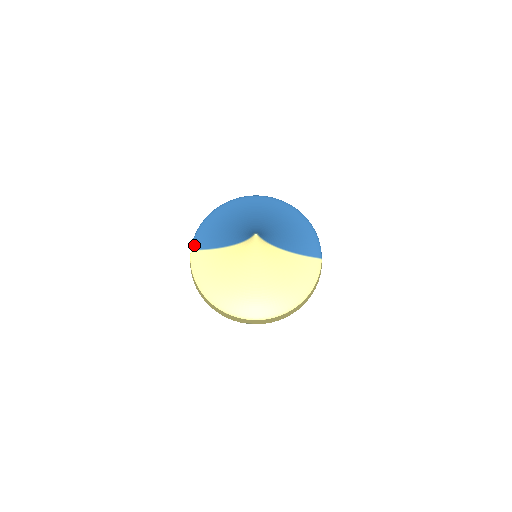
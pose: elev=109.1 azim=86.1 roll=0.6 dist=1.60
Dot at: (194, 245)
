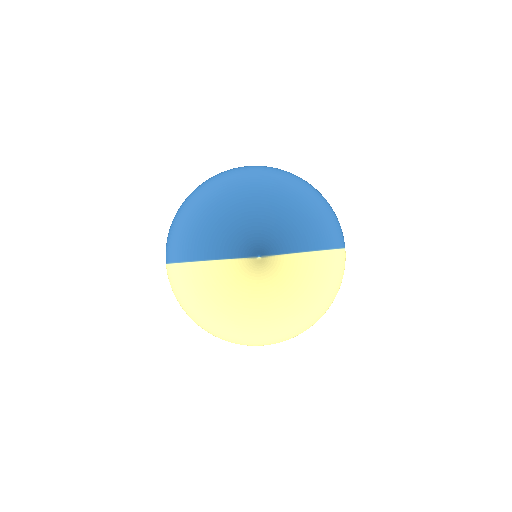
Dot at: (169, 256)
